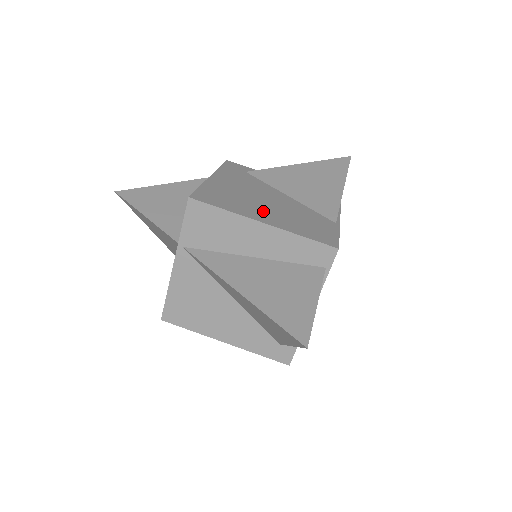
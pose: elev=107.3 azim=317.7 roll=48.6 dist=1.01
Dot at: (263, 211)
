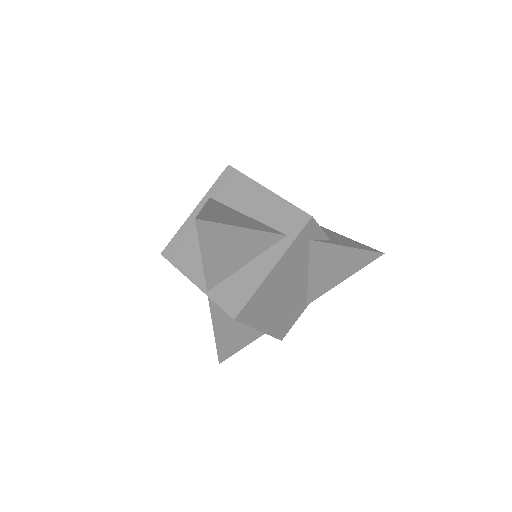
Dot at: (272, 314)
